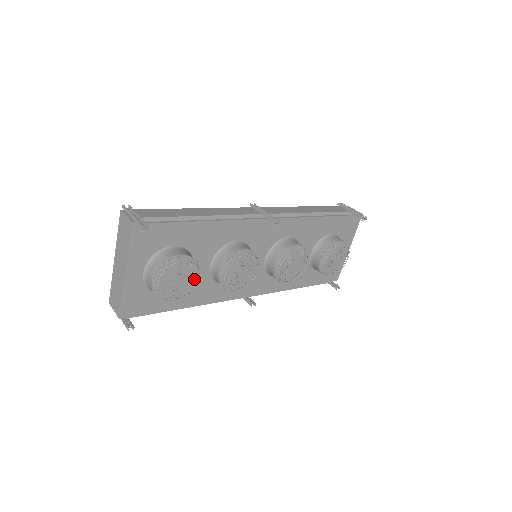
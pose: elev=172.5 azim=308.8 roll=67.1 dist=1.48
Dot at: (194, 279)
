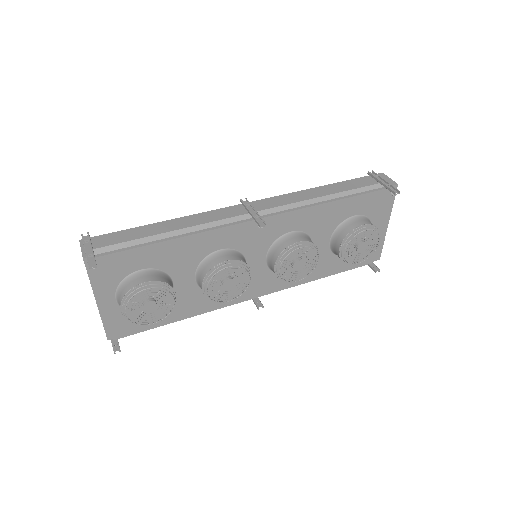
Dot at: (172, 299)
